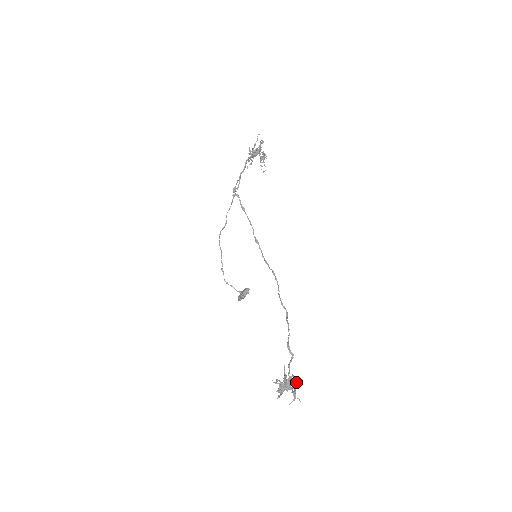
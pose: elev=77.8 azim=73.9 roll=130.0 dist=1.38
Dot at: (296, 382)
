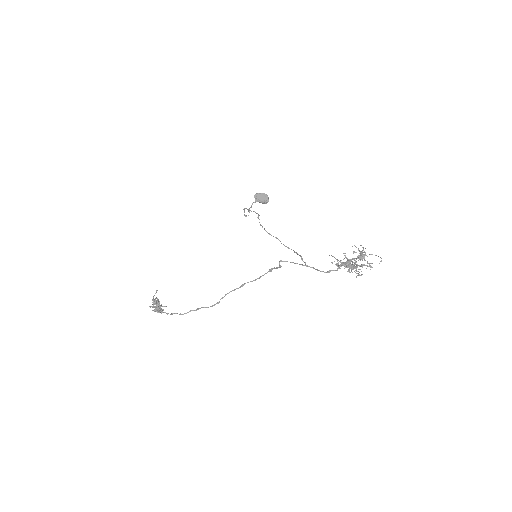
Dot at: occluded
